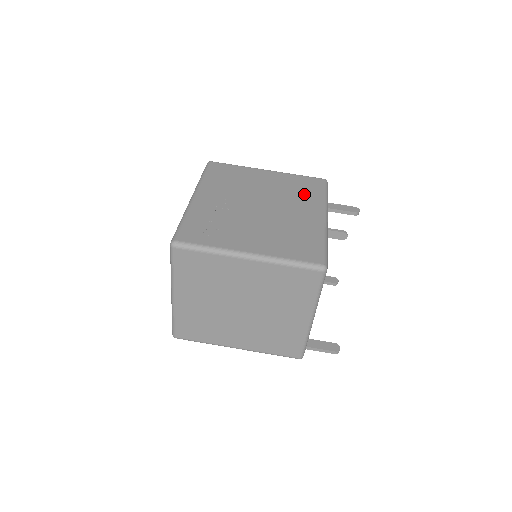
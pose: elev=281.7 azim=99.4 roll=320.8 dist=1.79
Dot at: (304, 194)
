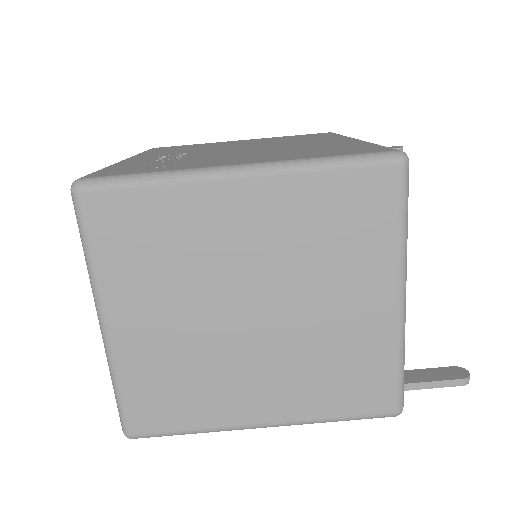
Dot at: (308, 138)
